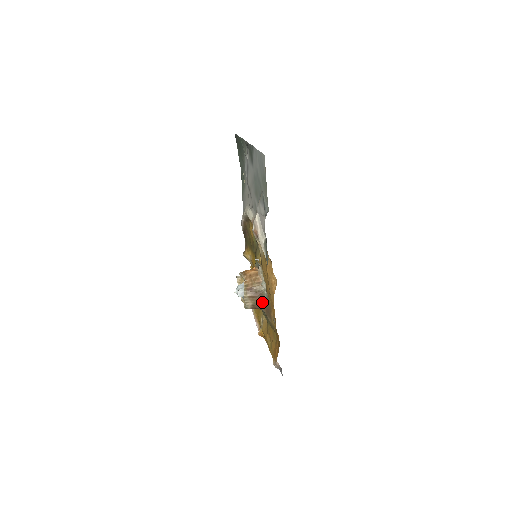
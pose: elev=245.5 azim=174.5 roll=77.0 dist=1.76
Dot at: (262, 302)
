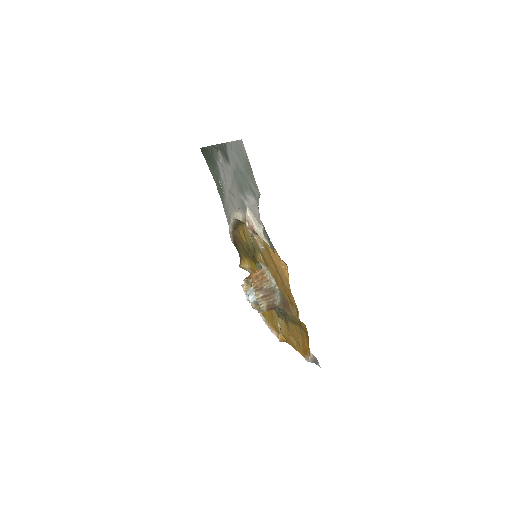
Dot at: (276, 299)
